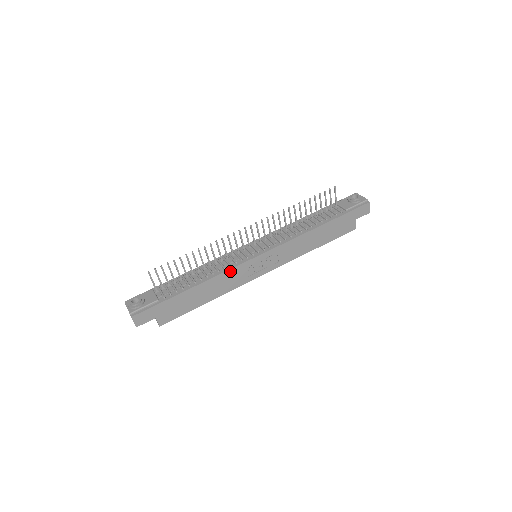
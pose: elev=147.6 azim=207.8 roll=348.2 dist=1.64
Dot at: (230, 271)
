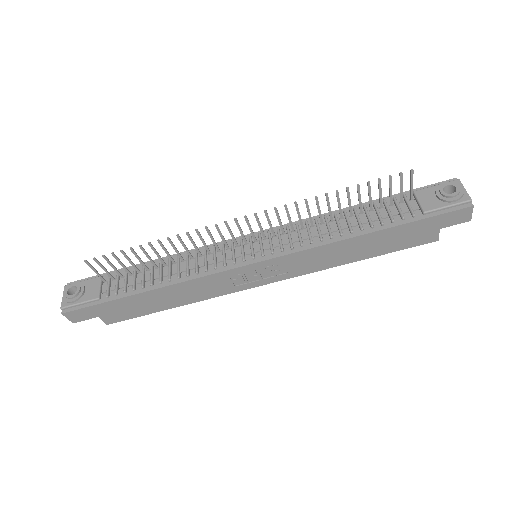
Dot at: (204, 278)
